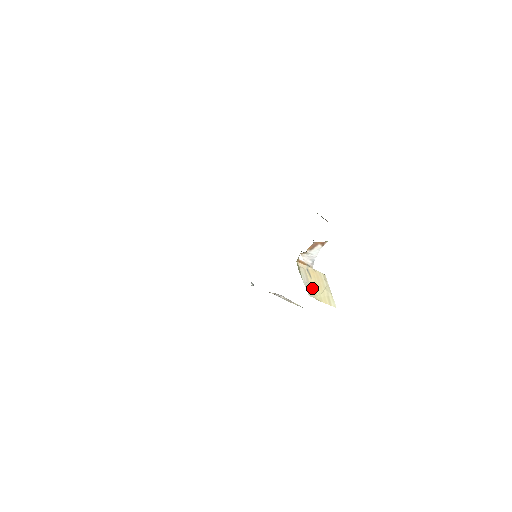
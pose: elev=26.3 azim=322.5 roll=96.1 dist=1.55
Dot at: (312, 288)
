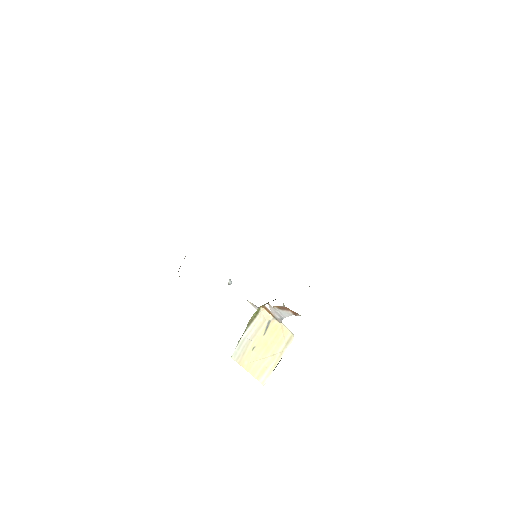
Dot at: (250, 348)
